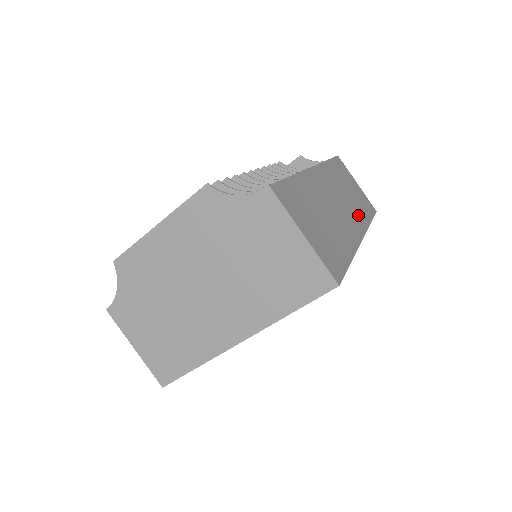
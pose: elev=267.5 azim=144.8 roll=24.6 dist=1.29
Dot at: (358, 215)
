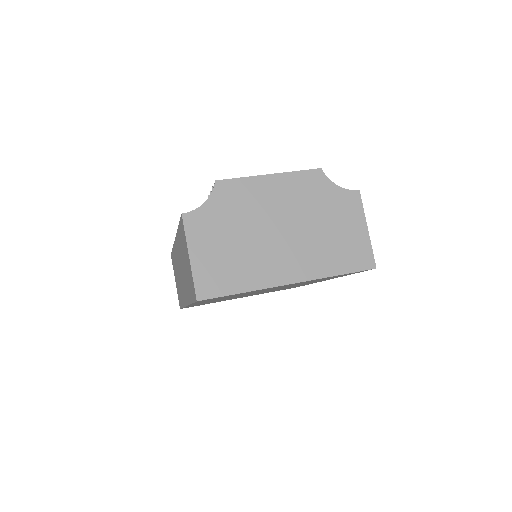
Dot at: occluded
